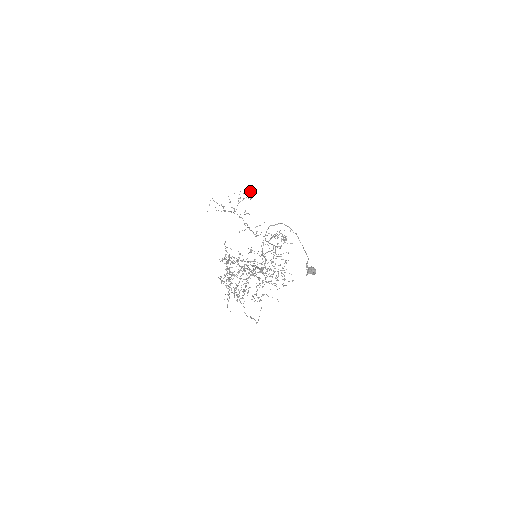
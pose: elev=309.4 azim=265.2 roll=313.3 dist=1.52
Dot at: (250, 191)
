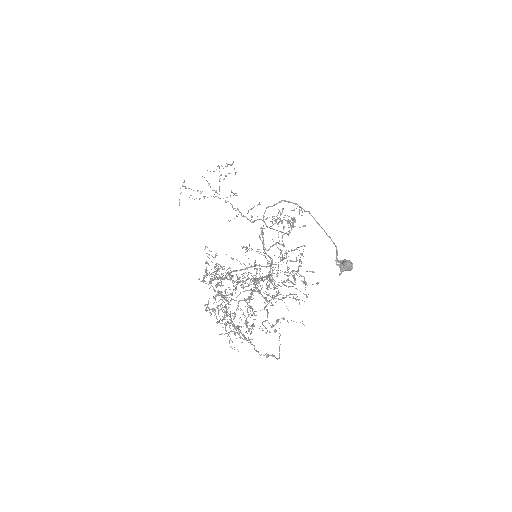
Dot at: occluded
